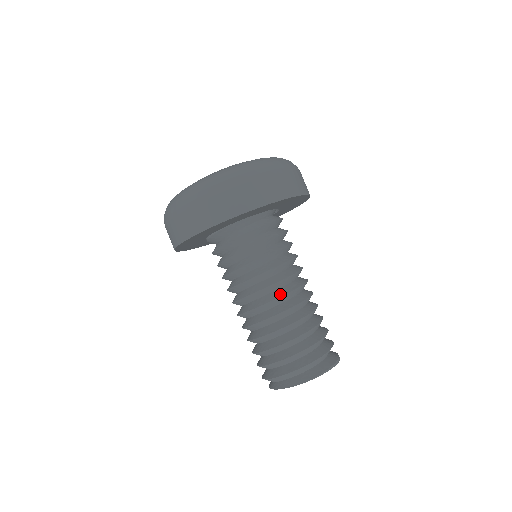
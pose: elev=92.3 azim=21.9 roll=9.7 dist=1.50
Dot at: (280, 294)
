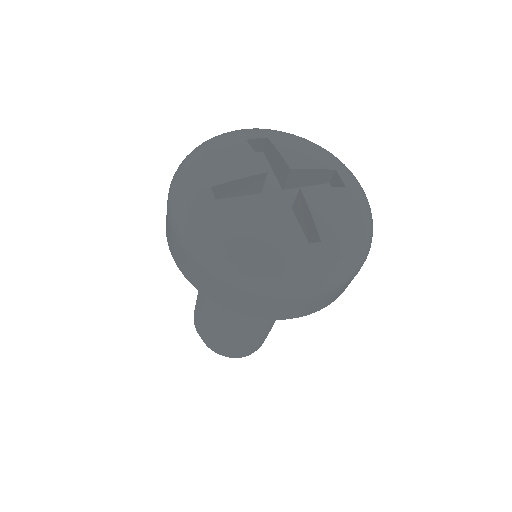
Dot at: occluded
